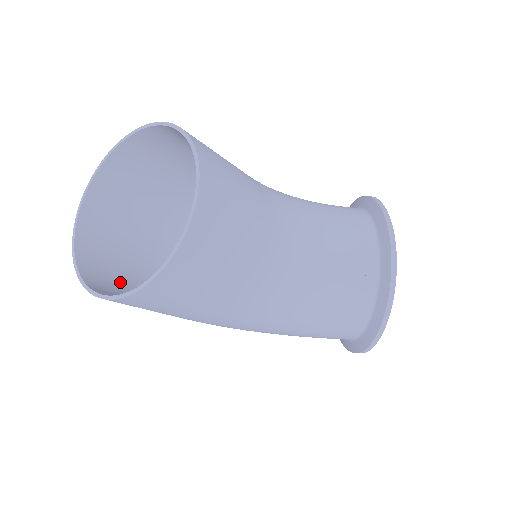
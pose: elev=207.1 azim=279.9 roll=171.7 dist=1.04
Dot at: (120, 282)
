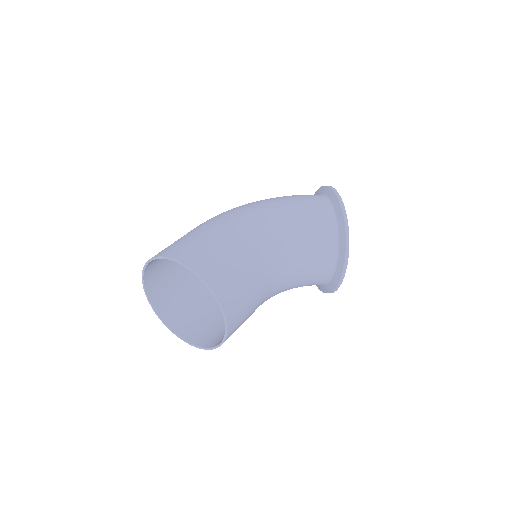
Dot at: (173, 290)
